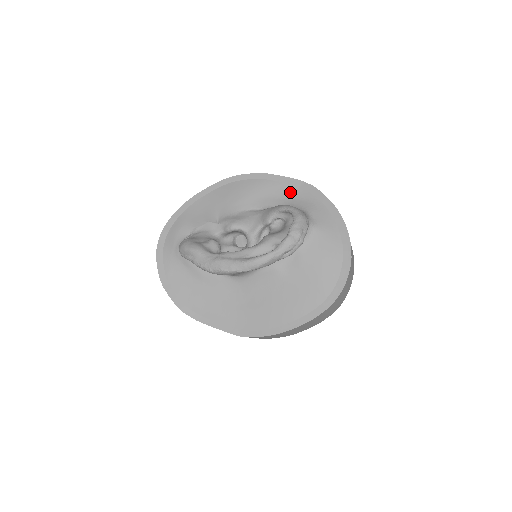
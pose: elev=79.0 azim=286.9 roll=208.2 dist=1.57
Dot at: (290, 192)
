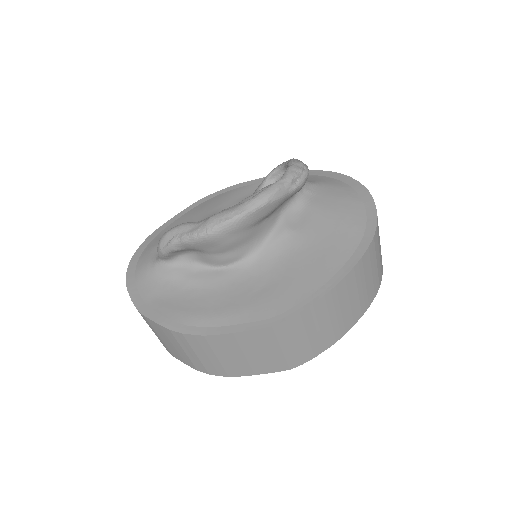
Dot at: occluded
